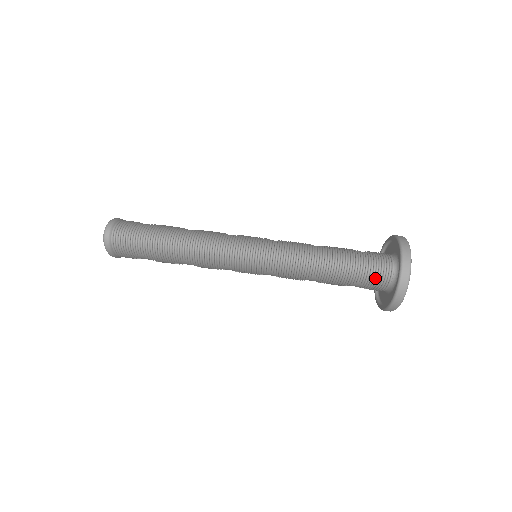
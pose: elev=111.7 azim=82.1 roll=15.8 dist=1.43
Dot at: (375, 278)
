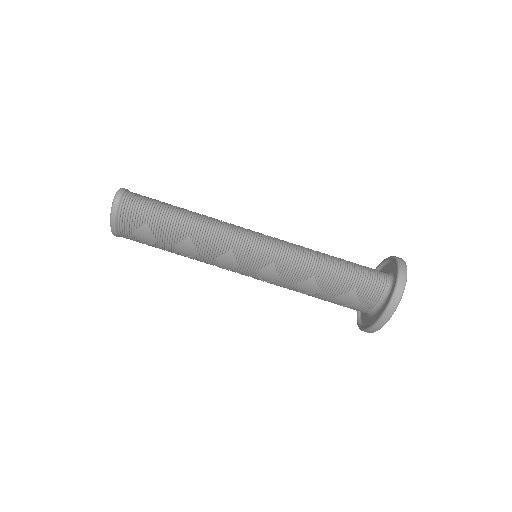
Dot at: (371, 284)
